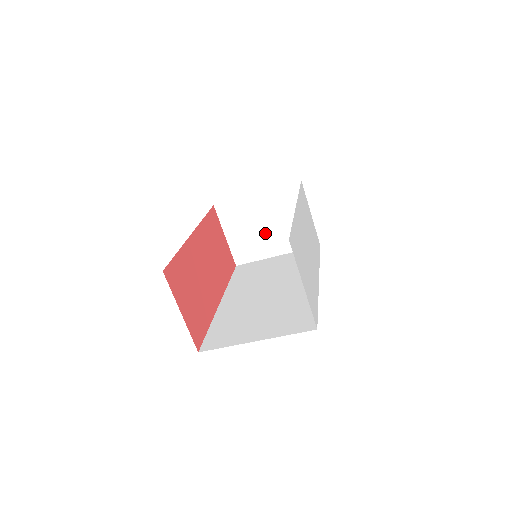
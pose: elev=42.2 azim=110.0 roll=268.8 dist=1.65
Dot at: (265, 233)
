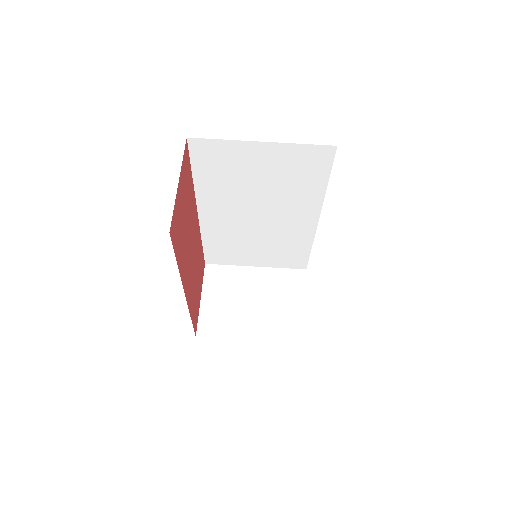
Dot at: (248, 309)
